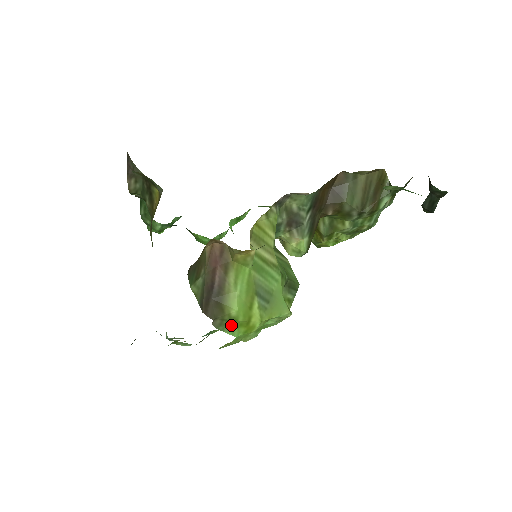
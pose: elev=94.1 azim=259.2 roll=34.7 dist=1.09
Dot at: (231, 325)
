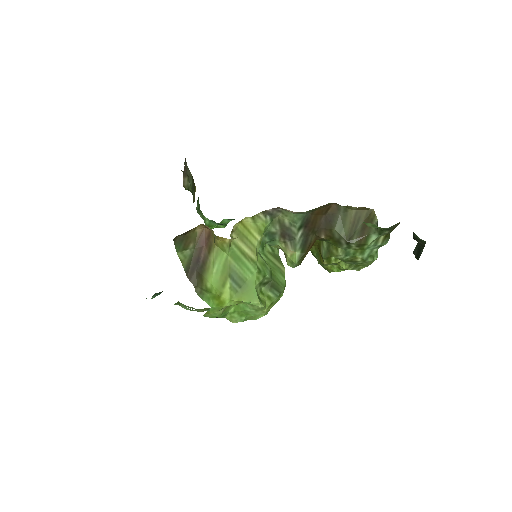
Dot at: (208, 296)
